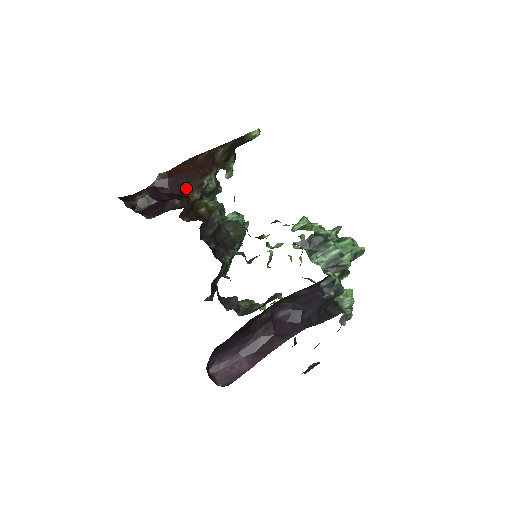
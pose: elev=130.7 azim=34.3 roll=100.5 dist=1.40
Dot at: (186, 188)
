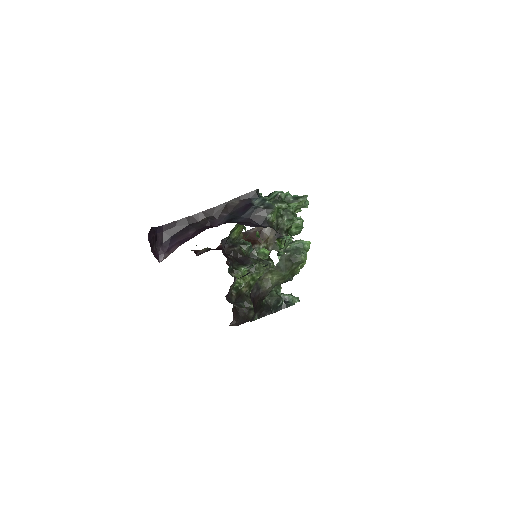
Dot at: occluded
